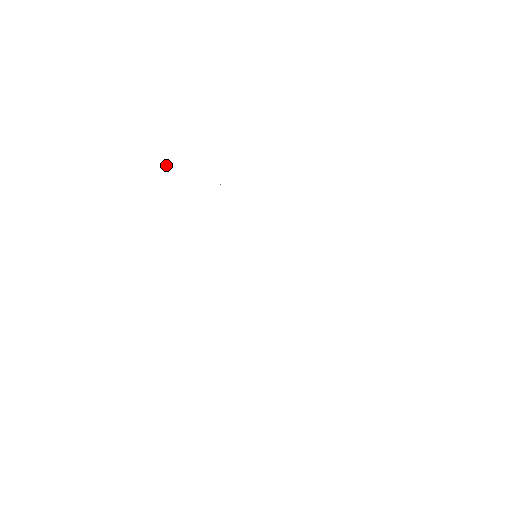
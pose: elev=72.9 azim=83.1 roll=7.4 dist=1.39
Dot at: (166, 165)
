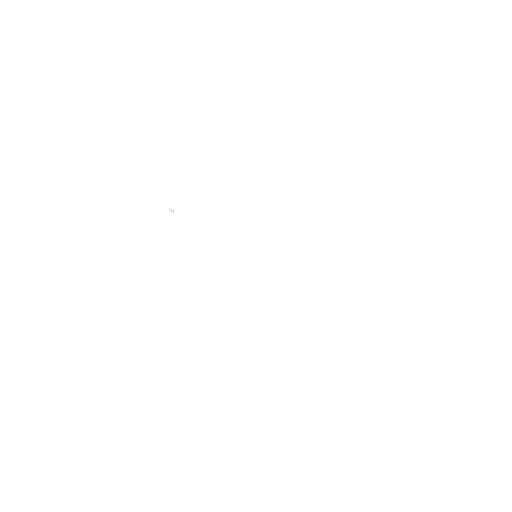
Dot at: (172, 210)
